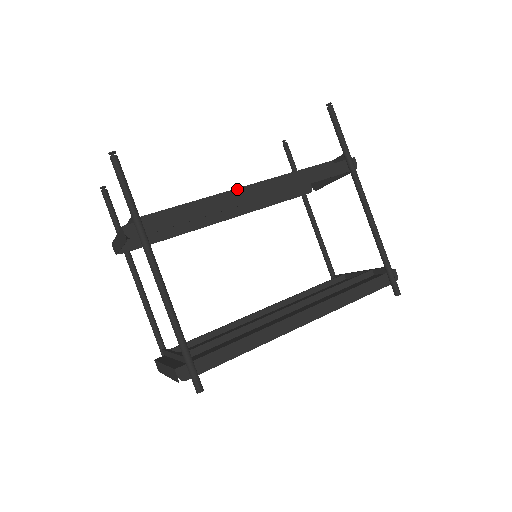
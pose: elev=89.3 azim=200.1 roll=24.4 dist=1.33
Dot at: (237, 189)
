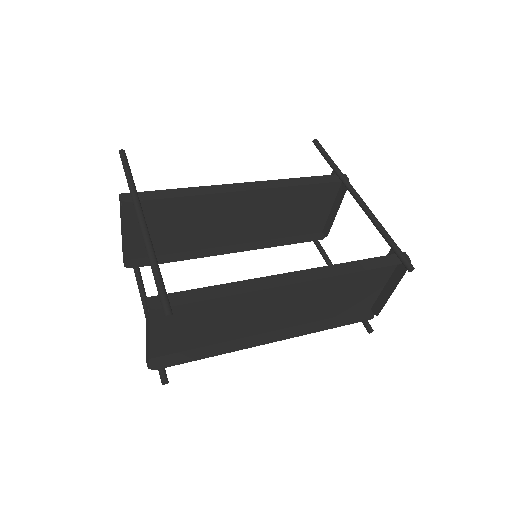
Dot at: occluded
